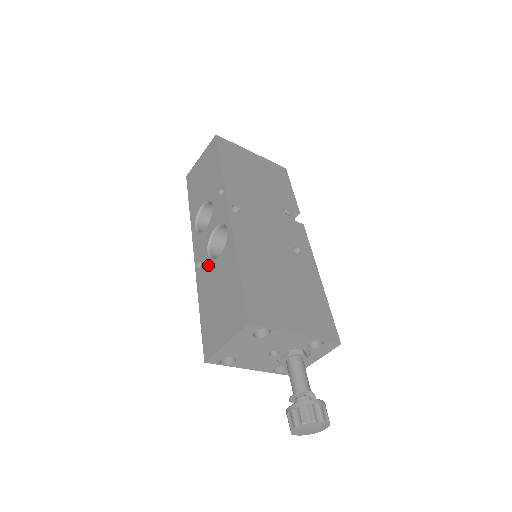
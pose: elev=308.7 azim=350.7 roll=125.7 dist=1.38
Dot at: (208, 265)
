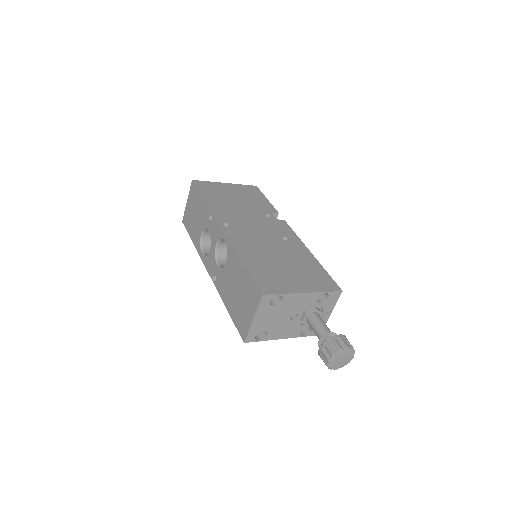
Dot at: (221, 274)
